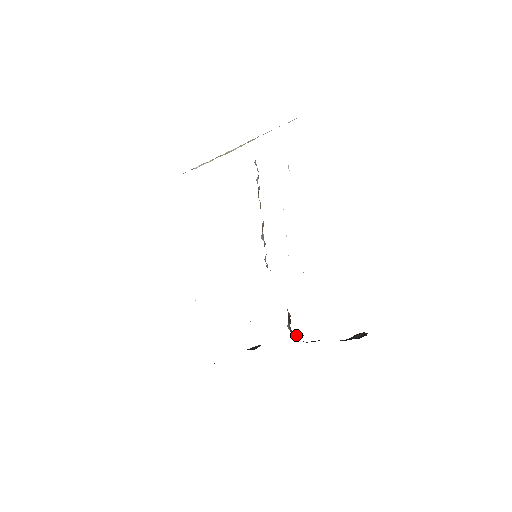
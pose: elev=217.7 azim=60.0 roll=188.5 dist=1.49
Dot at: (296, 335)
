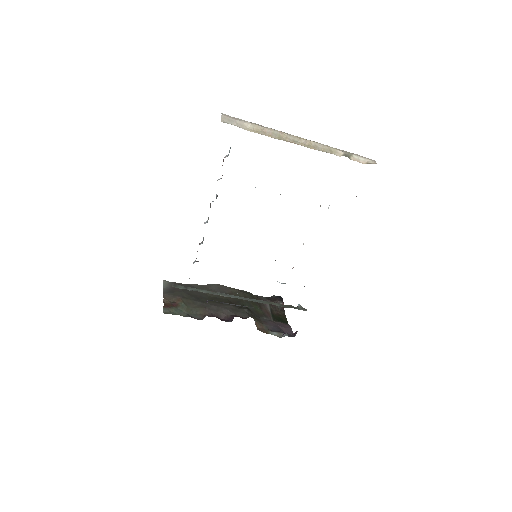
Dot at: (257, 326)
